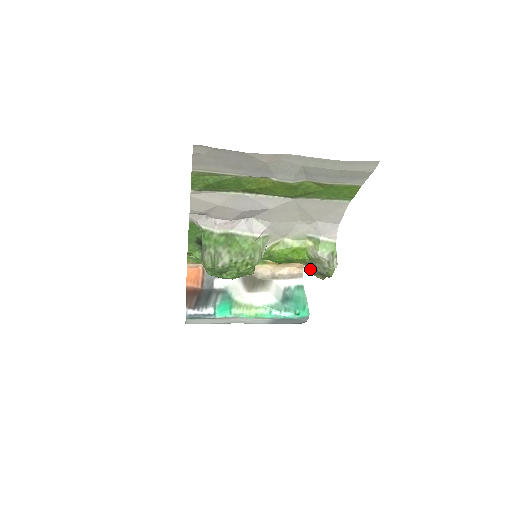
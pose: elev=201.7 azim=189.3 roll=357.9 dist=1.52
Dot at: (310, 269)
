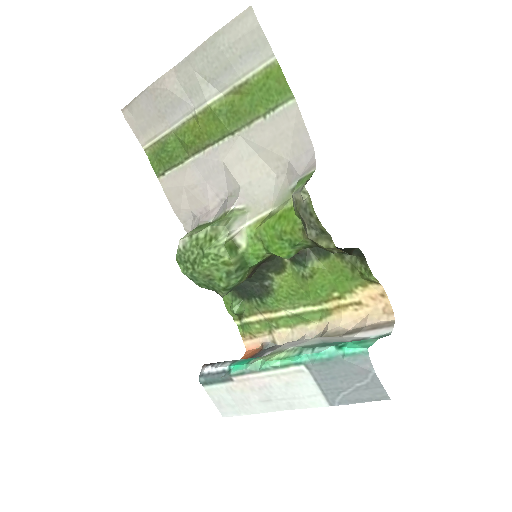
Dot at: (306, 234)
